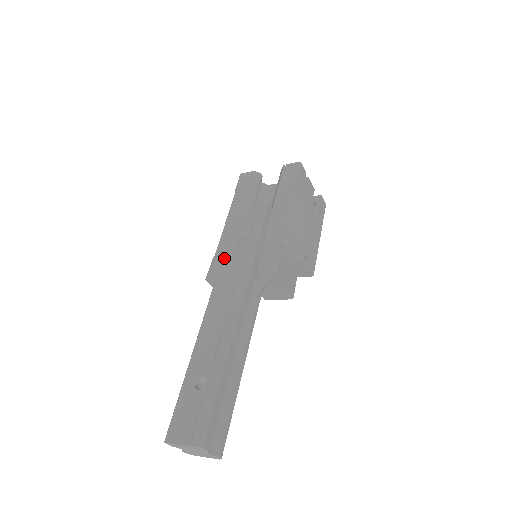
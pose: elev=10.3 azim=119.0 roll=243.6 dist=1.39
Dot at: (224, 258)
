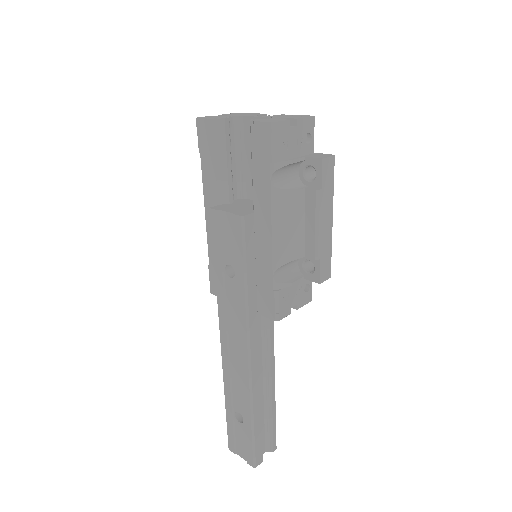
Dot at: (218, 290)
